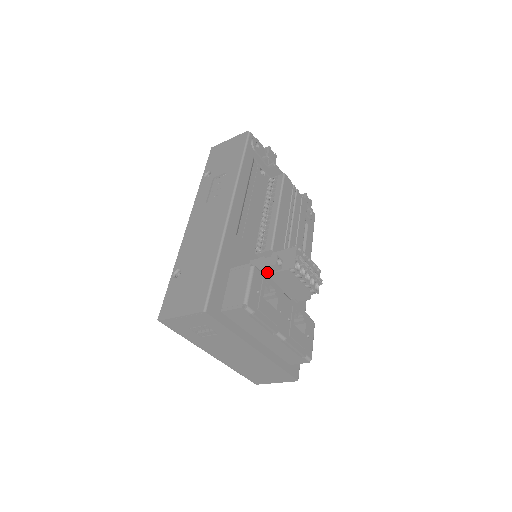
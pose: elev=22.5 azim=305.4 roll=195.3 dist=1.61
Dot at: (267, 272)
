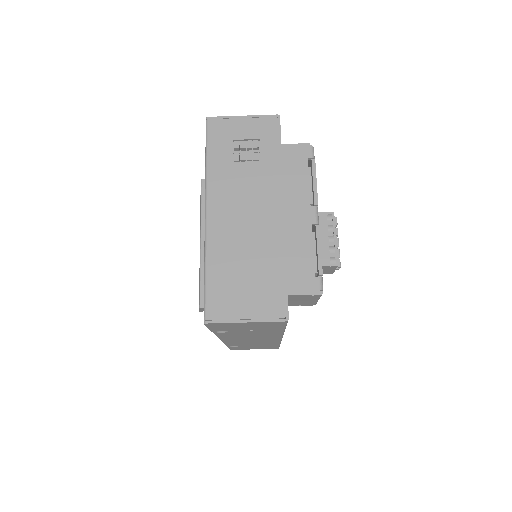
Dot at: occluded
